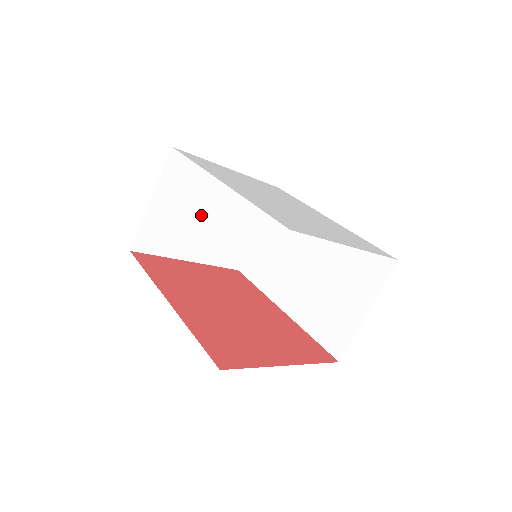
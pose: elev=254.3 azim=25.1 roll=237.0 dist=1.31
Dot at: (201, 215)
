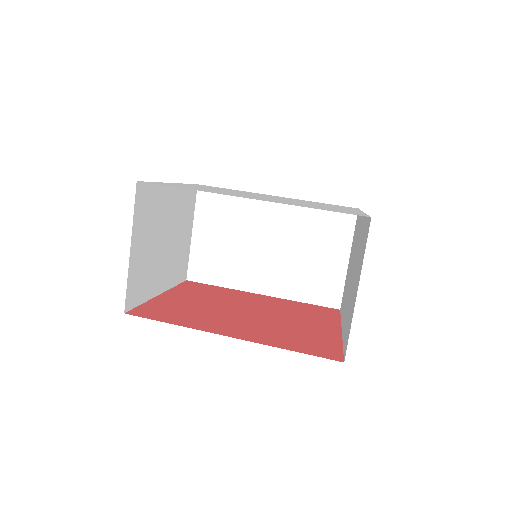
Dot at: (161, 242)
